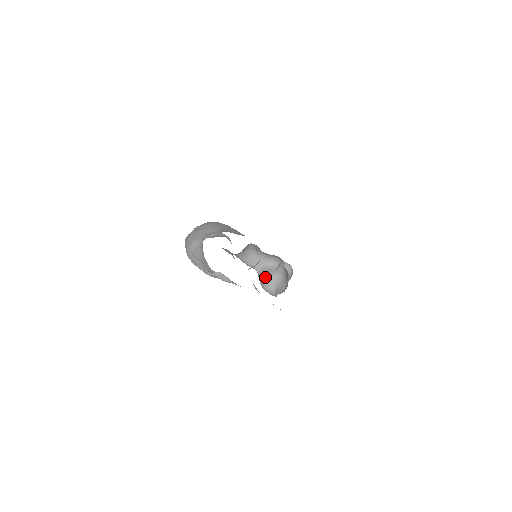
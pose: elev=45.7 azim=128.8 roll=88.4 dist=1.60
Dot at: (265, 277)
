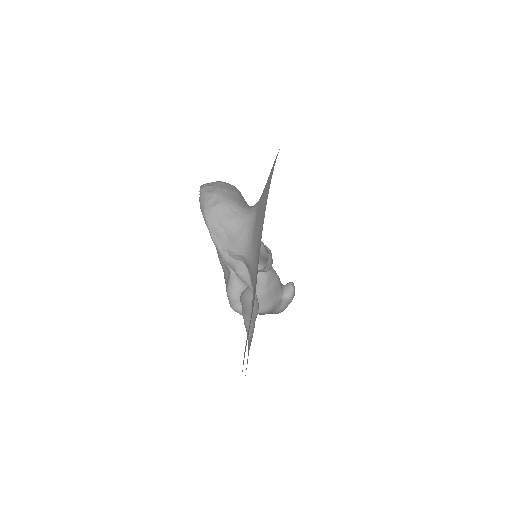
Dot at: (241, 284)
